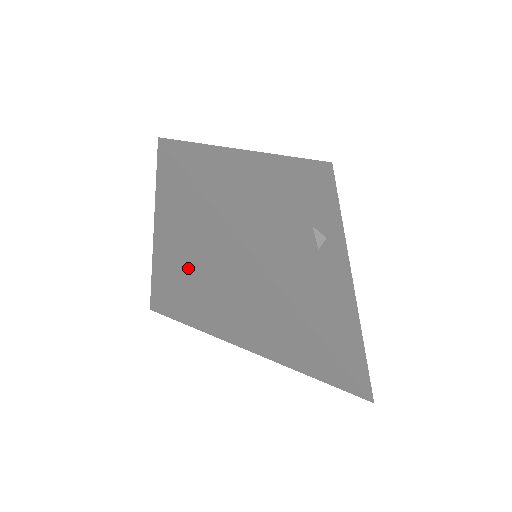
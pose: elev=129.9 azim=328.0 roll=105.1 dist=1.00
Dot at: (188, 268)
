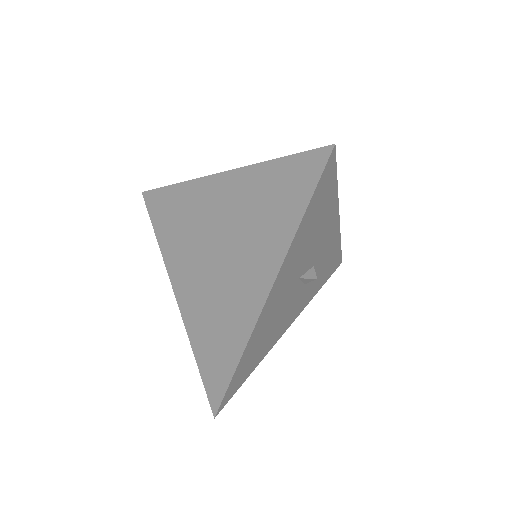
Dot at: (192, 268)
